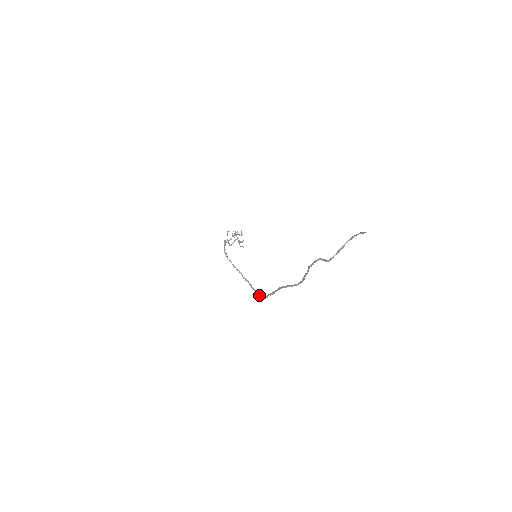
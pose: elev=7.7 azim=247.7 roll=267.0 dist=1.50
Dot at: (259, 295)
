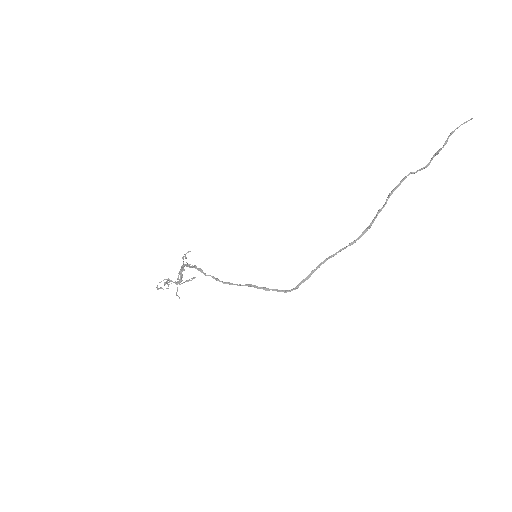
Dot at: (283, 290)
